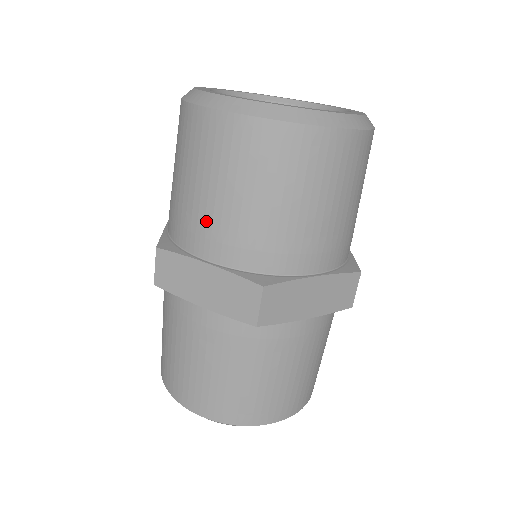
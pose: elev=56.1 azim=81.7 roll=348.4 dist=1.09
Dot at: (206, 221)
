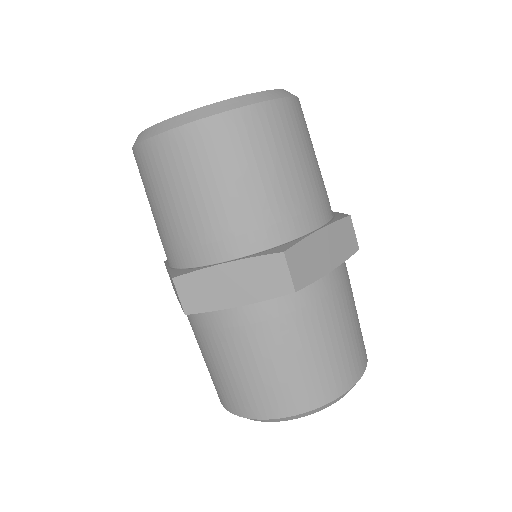
Dot at: occluded
